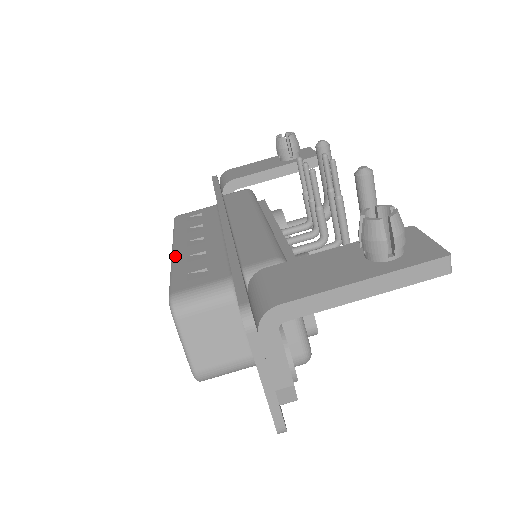
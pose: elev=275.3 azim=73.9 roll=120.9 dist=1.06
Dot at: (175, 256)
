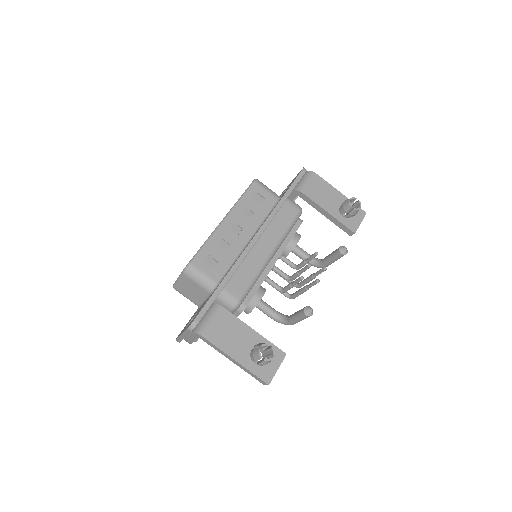
Dot at: (218, 230)
